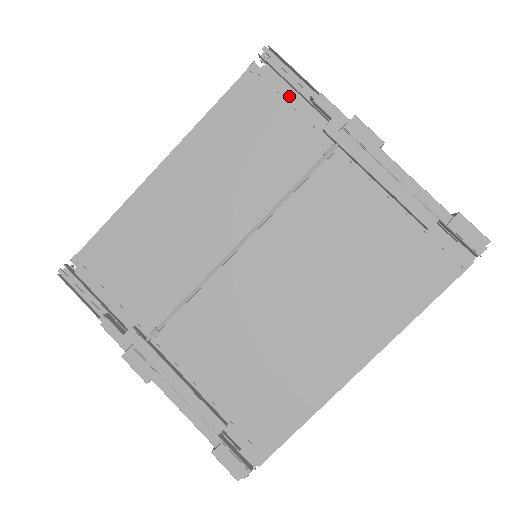
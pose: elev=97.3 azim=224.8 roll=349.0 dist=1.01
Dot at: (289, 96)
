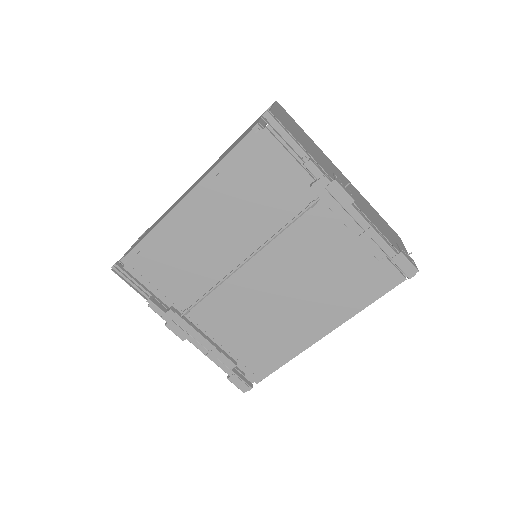
Dot at: (285, 155)
